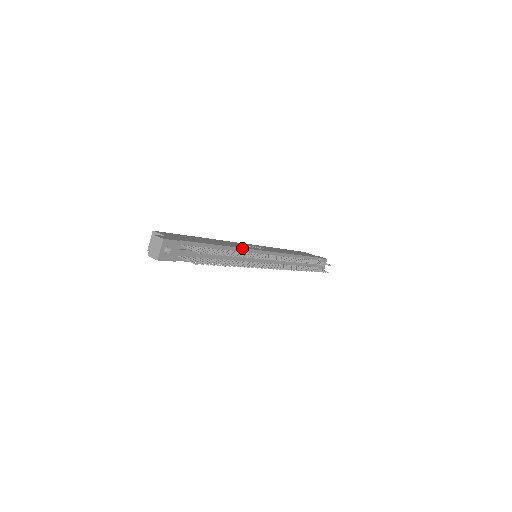
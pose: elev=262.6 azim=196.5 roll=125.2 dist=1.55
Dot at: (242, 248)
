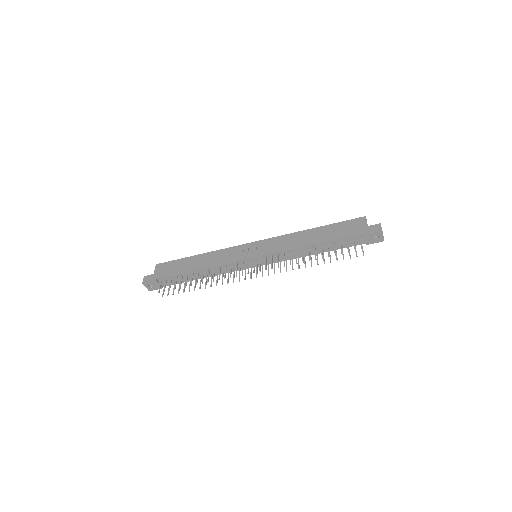
Dot at: (221, 264)
